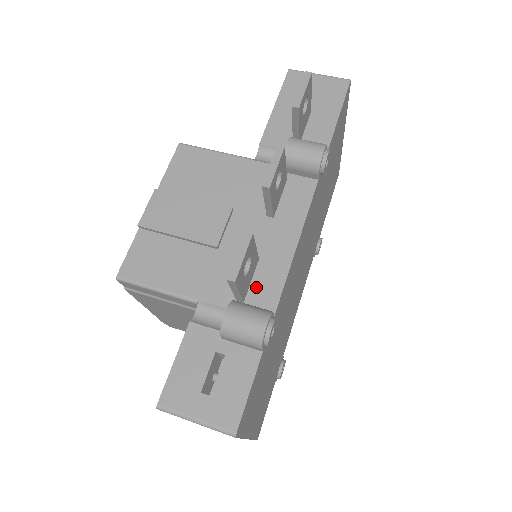
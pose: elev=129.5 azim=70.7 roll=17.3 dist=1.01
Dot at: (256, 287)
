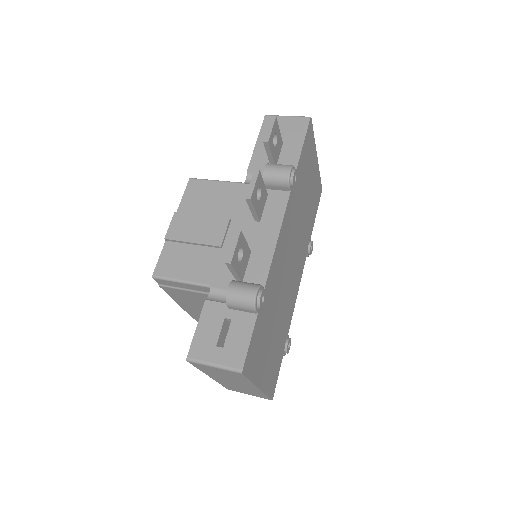
Dot at: (250, 271)
